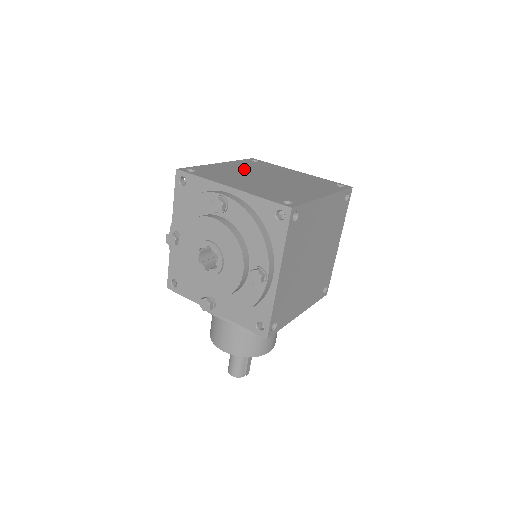
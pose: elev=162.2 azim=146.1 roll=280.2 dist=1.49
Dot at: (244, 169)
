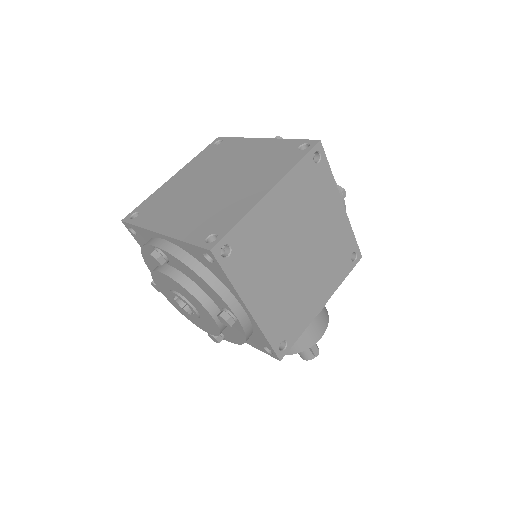
Dot at: (195, 175)
